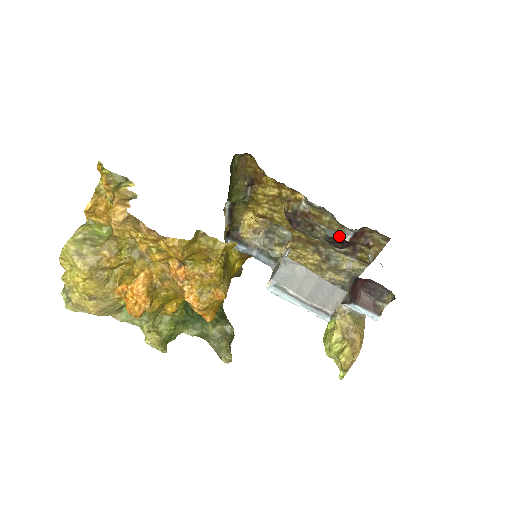
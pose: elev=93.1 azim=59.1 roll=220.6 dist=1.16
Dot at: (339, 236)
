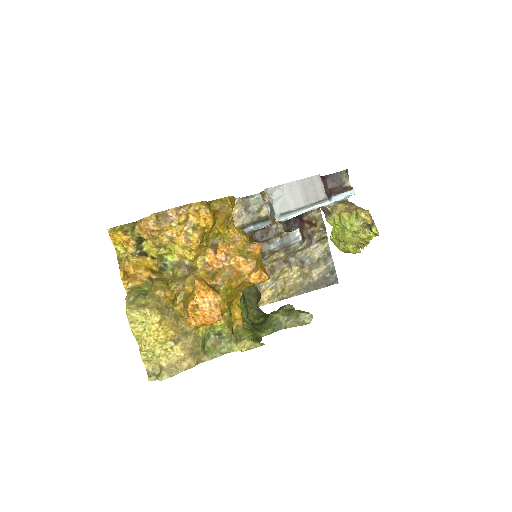
Dot at: (292, 236)
